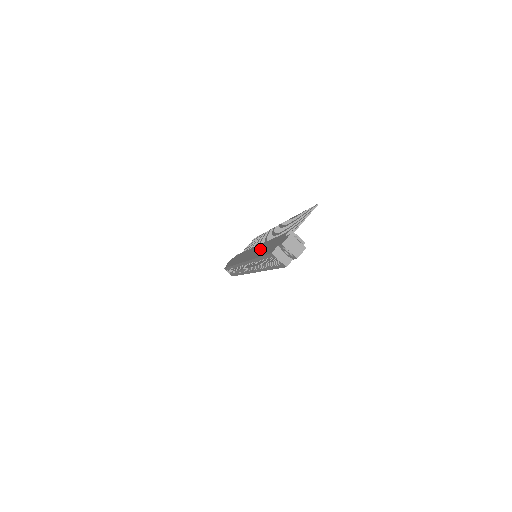
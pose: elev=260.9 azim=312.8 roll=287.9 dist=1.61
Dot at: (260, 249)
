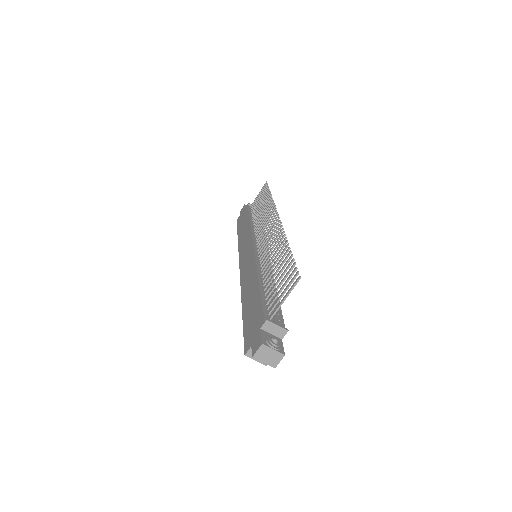
Dot at: (249, 284)
